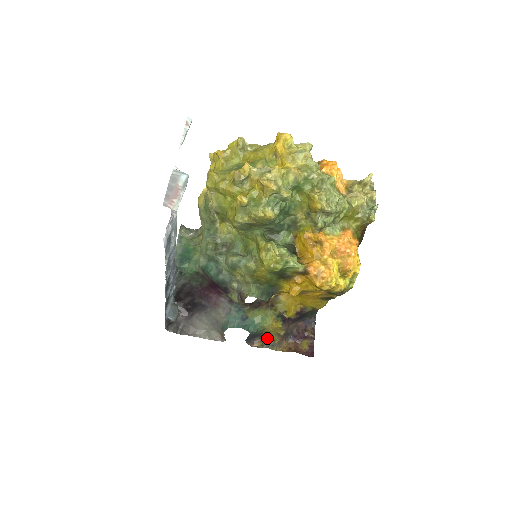
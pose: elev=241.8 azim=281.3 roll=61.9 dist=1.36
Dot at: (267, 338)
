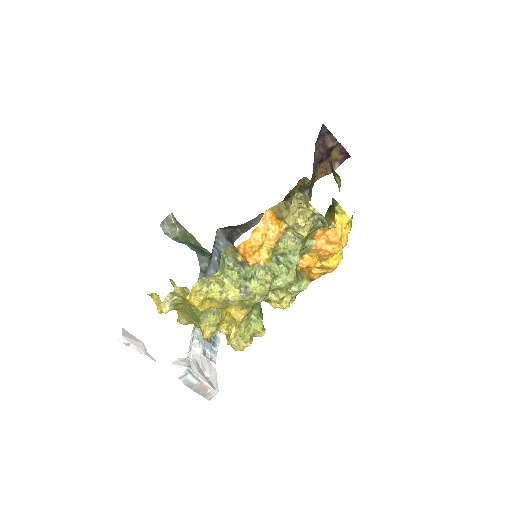
Dot at: (301, 179)
